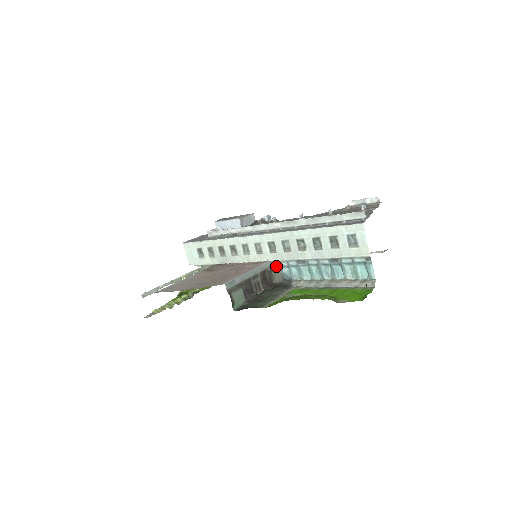
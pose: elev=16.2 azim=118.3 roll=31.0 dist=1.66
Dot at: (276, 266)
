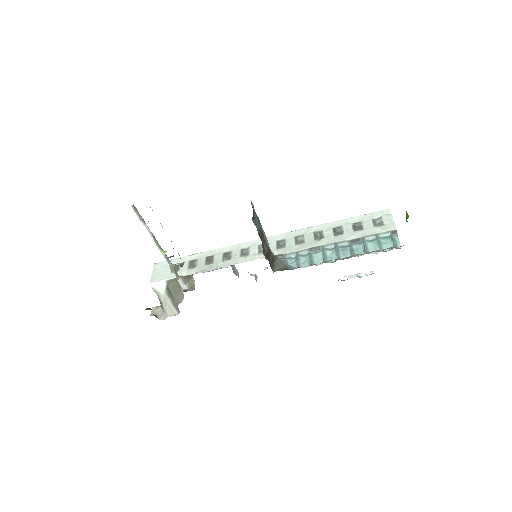
Dot at: (281, 258)
